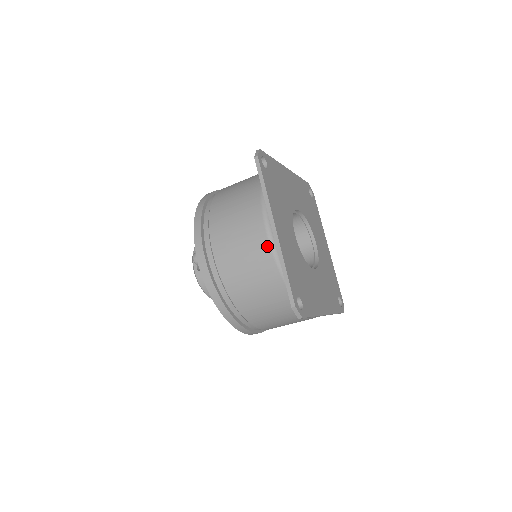
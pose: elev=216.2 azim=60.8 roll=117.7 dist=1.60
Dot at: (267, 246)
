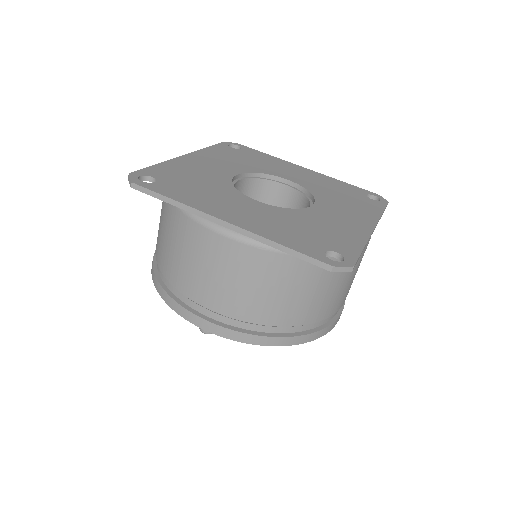
Dot at: (240, 246)
